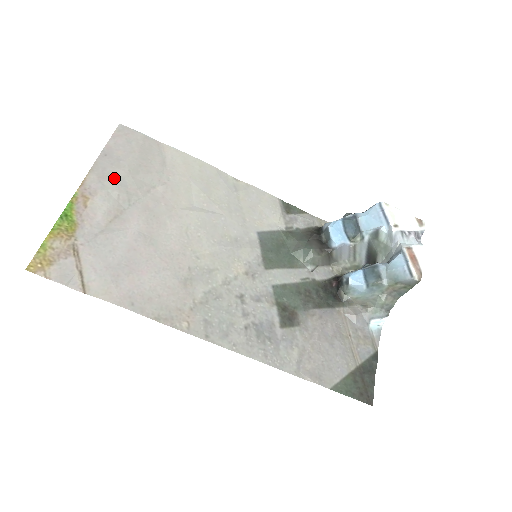
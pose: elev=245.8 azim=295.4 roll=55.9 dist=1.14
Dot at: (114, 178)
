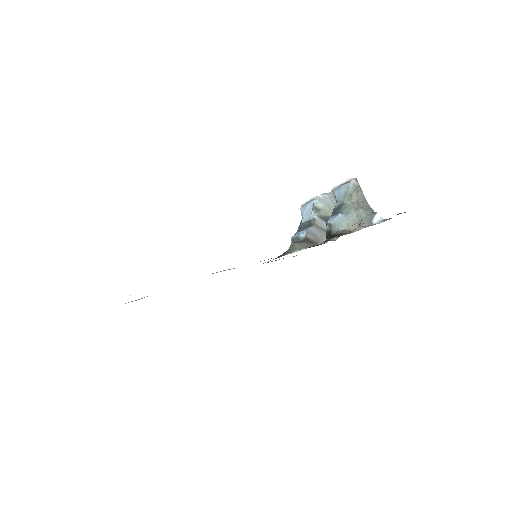
Dot at: occluded
